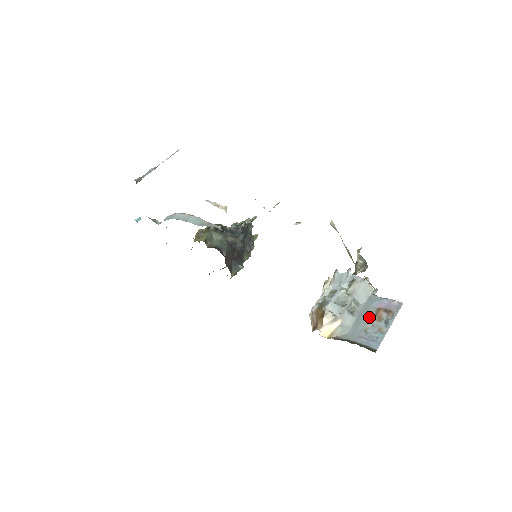
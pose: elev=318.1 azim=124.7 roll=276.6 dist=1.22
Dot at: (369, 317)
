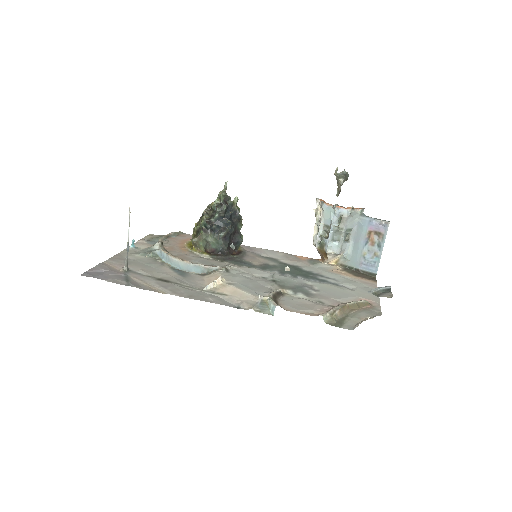
Dot at: (363, 242)
